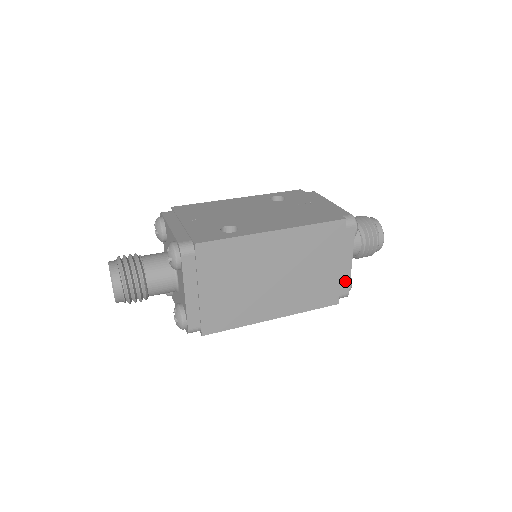
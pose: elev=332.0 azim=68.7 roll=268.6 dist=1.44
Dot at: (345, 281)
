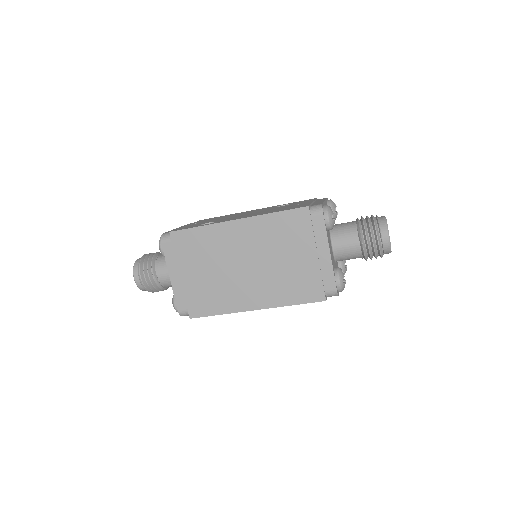
Dot at: (328, 275)
